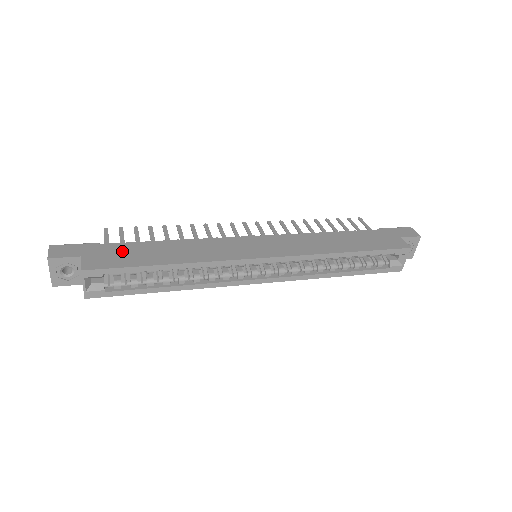
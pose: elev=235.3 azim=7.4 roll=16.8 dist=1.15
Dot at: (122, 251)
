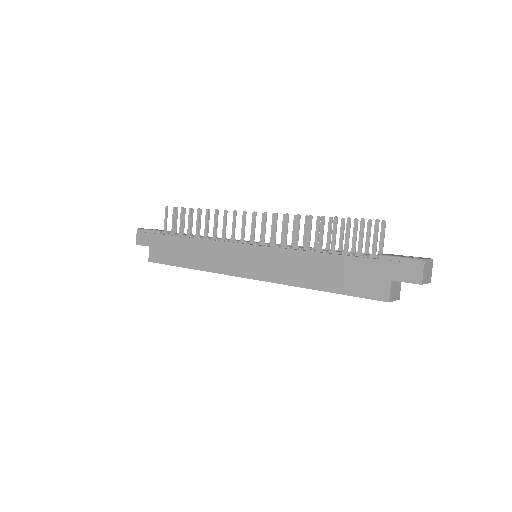
Dot at: (167, 246)
